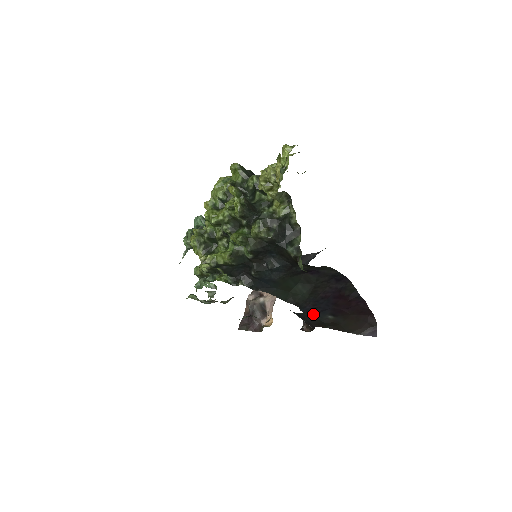
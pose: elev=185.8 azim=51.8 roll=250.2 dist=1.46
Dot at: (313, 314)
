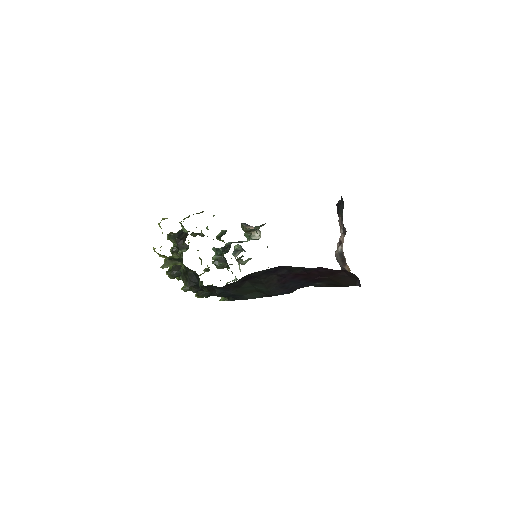
Dot at: (306, 286)
